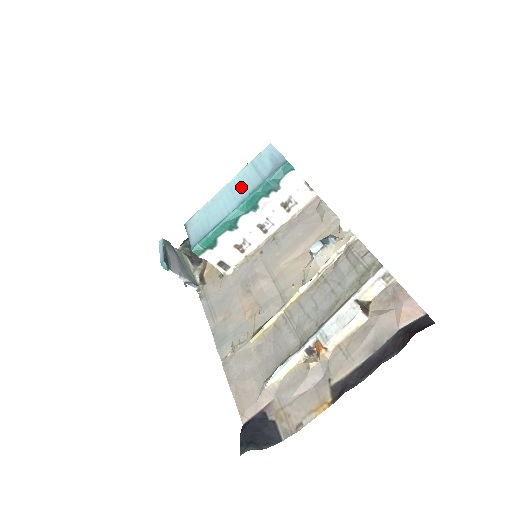
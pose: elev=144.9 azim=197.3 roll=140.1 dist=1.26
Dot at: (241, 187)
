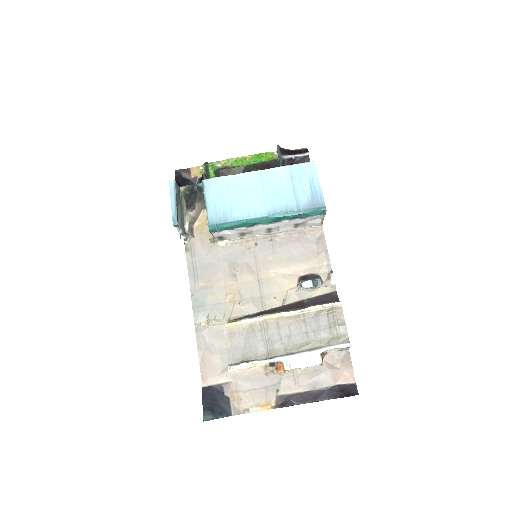
Dot at: (274, 192)
